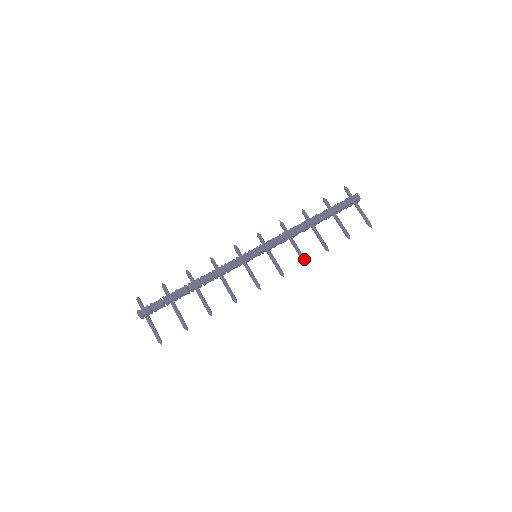
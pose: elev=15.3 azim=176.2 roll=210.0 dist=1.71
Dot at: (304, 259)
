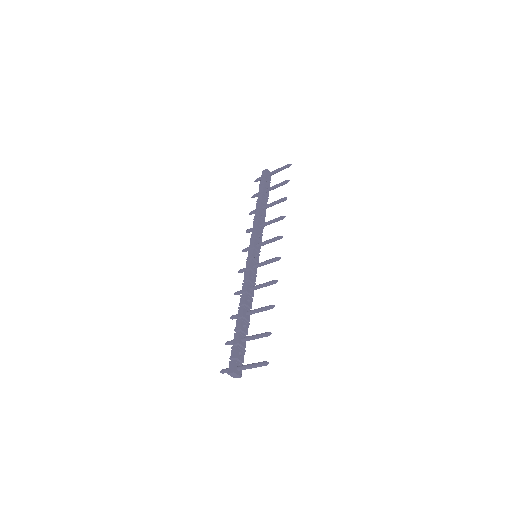
Dot at: (280, 217)
